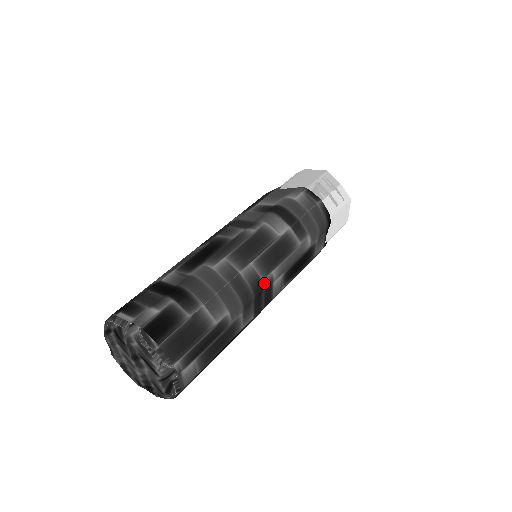
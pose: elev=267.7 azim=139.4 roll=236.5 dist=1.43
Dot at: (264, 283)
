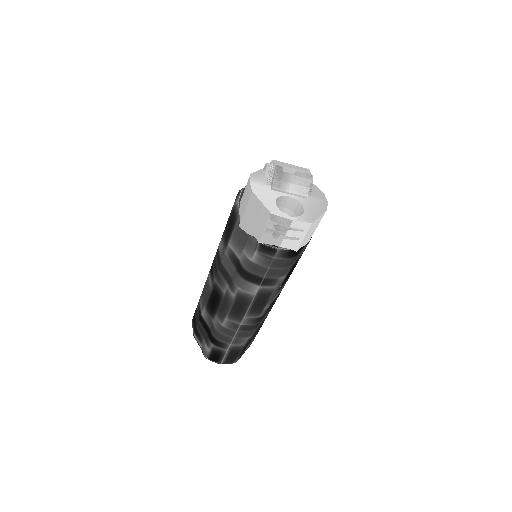
Dot at: (262, 315)
